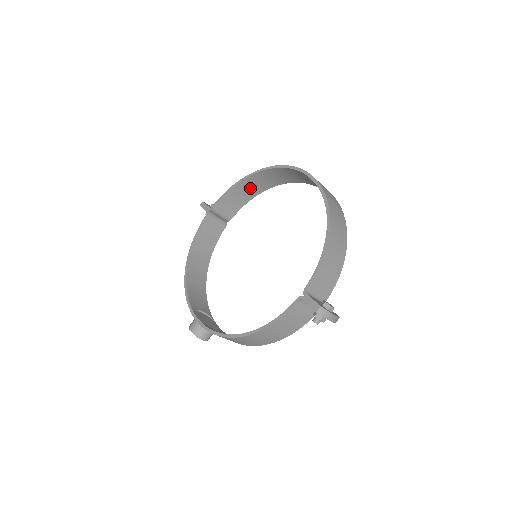
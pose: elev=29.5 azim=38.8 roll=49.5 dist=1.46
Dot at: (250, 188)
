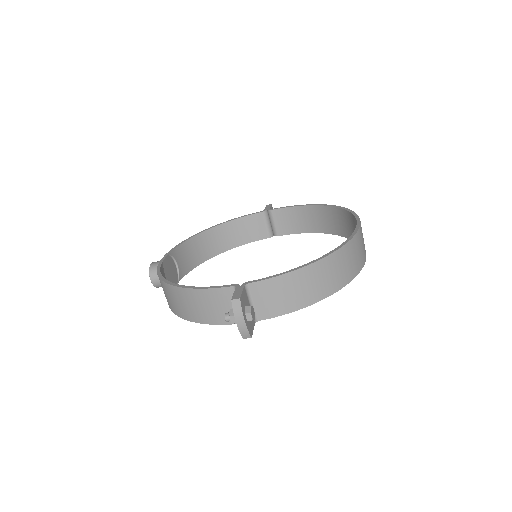
Dot at: (313, 219)
